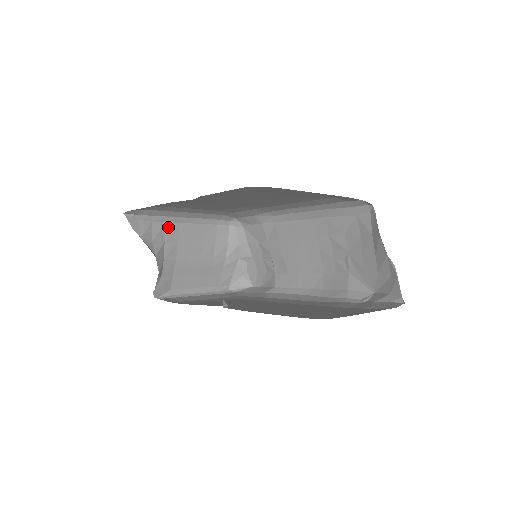
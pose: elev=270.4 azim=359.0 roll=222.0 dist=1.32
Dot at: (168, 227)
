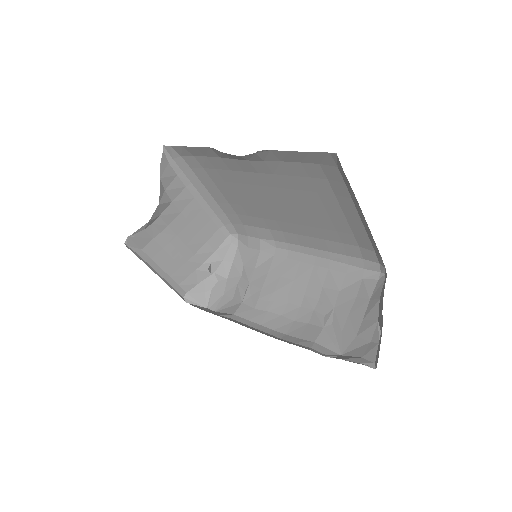
Dot at: (184, 192)
